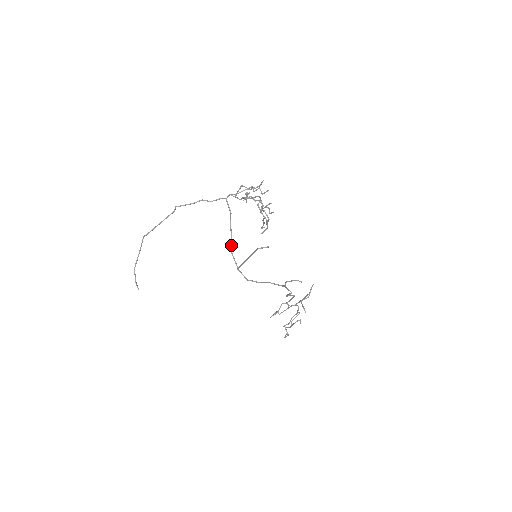
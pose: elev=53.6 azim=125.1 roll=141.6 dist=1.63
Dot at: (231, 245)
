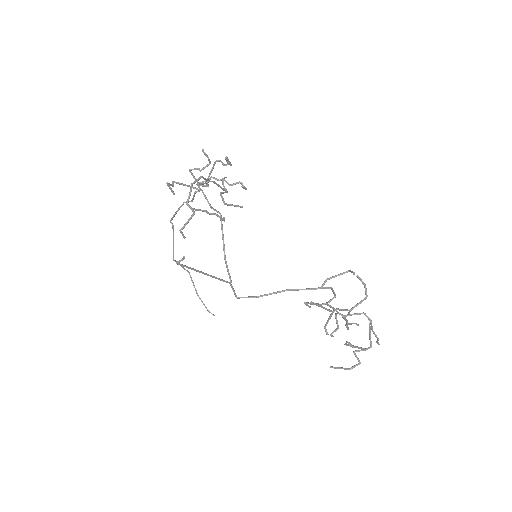
Dot at: (223, 250)
